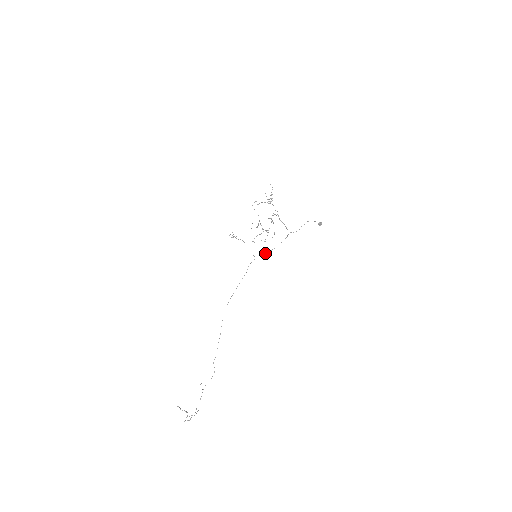
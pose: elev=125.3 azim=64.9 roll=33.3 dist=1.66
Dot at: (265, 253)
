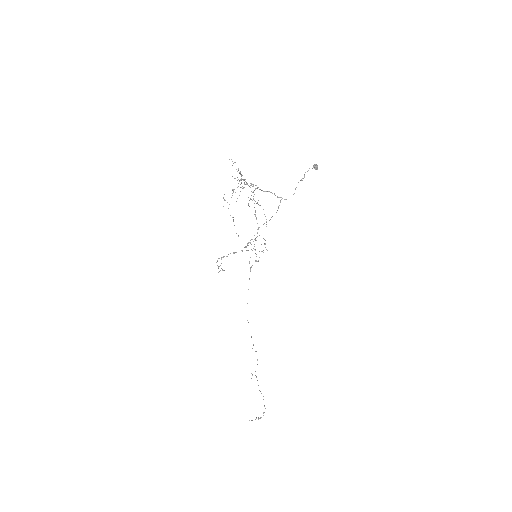
Dot at: (257, 229)
